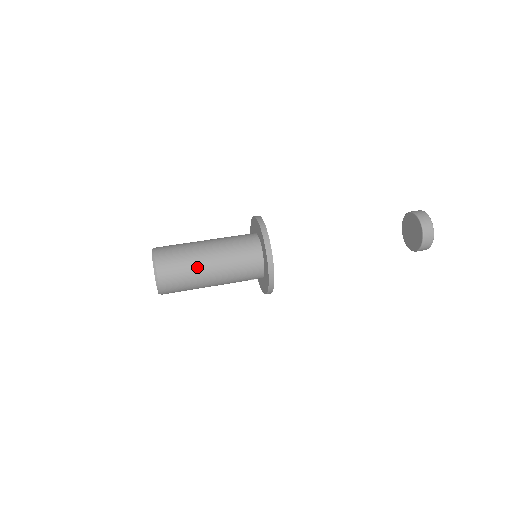
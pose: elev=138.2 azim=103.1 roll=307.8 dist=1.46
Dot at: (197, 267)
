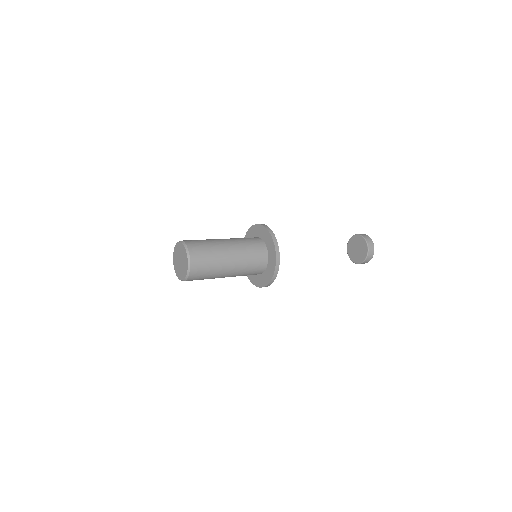
Dot at: (221, 266)
